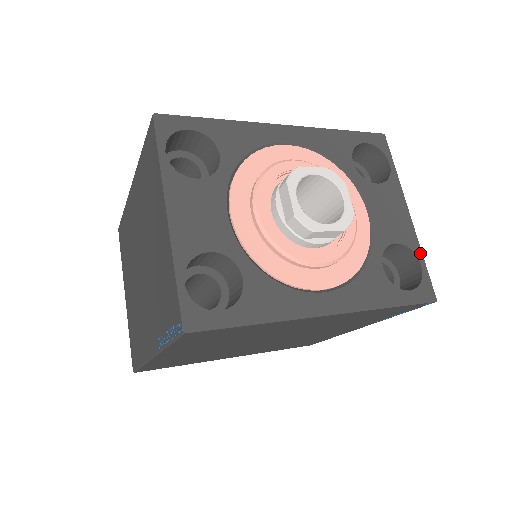
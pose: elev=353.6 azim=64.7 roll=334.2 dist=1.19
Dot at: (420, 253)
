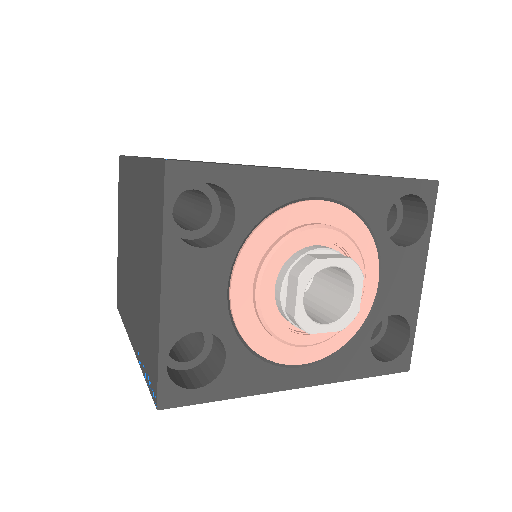
Dot at: (415, 324)
